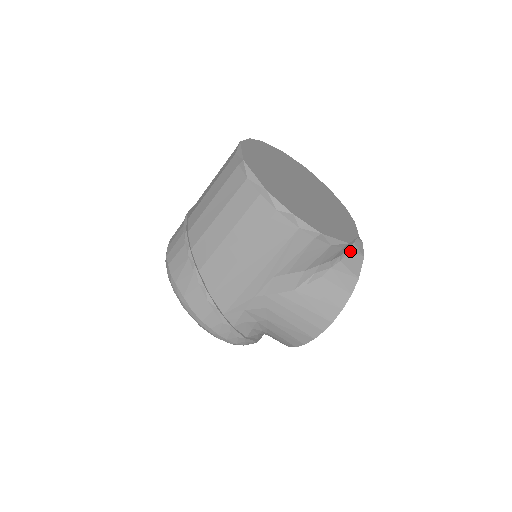
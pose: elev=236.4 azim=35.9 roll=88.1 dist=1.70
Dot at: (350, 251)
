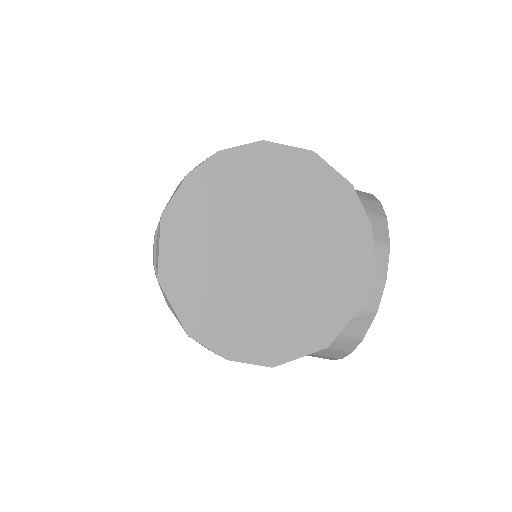
Dot at: occluded
